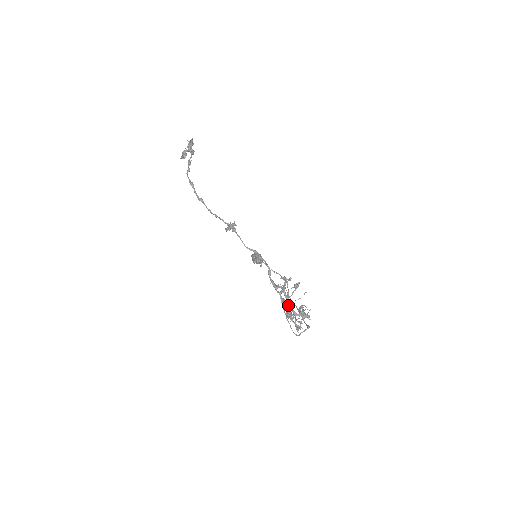
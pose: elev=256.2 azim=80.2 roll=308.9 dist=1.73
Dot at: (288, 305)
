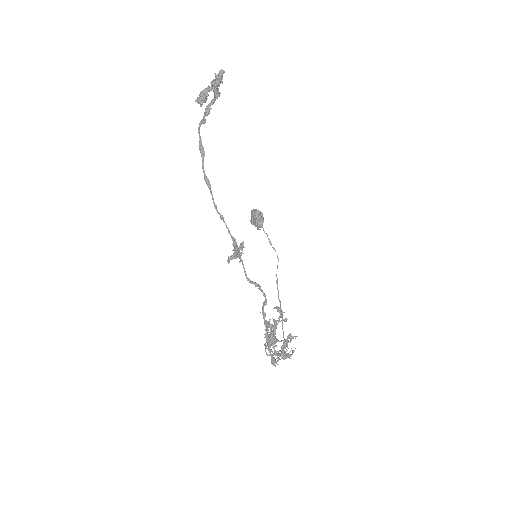
Dot at: (272, 342)
